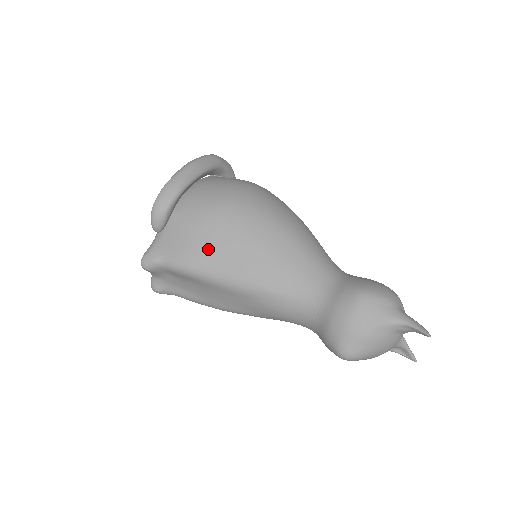
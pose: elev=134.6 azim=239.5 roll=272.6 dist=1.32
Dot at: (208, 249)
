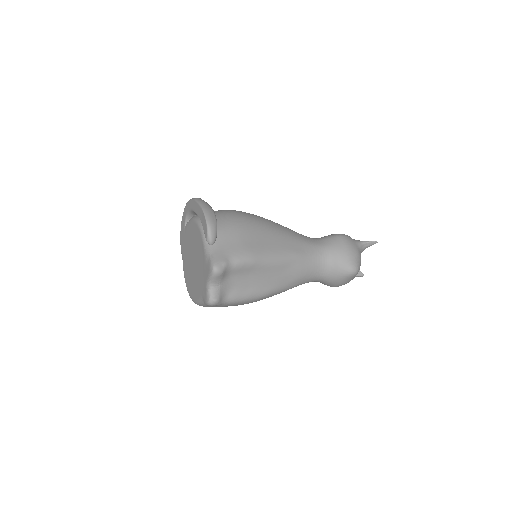
Dot at: (255, 241)
